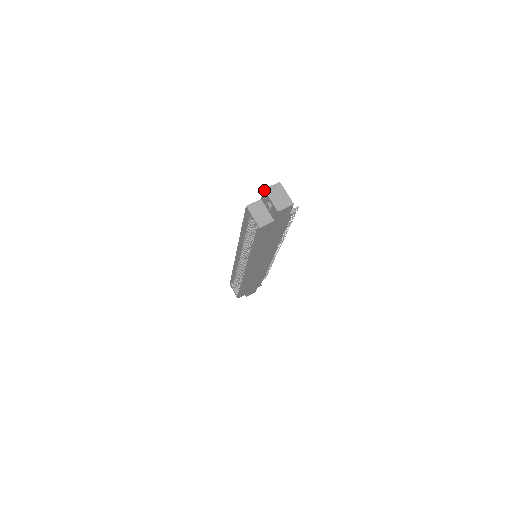
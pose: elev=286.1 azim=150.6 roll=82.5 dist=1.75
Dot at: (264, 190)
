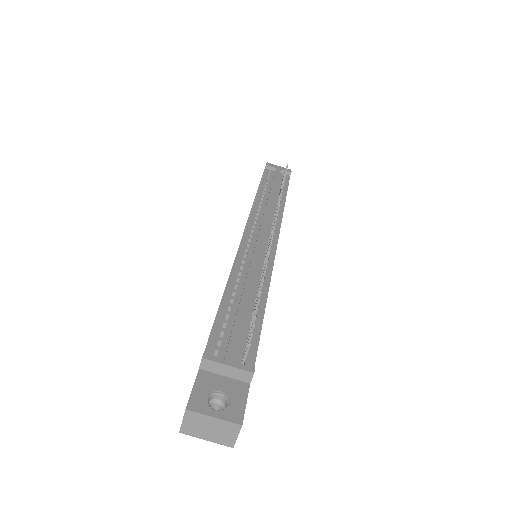
Dot at: occluded
